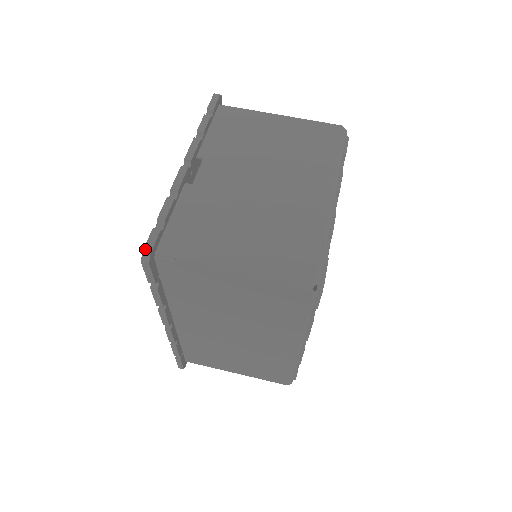
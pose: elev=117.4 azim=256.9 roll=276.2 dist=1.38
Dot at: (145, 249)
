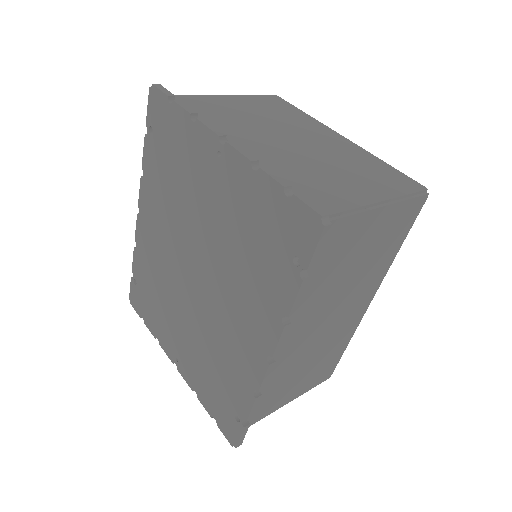
Dot at: (318, 212)
